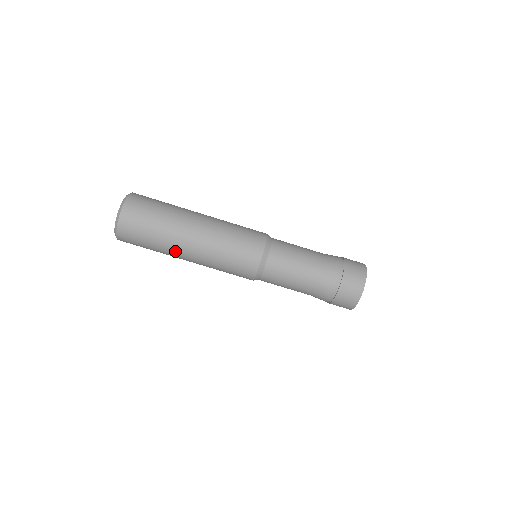
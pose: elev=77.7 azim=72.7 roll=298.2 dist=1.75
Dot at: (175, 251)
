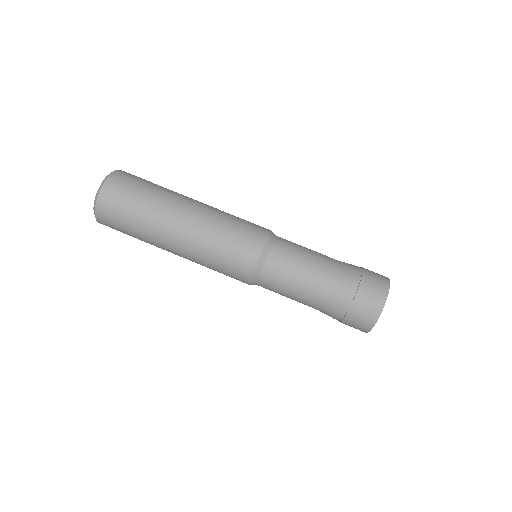
Dot at: (159, 243)
